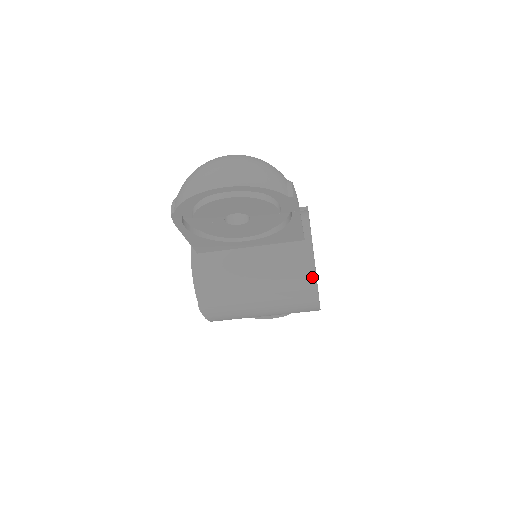
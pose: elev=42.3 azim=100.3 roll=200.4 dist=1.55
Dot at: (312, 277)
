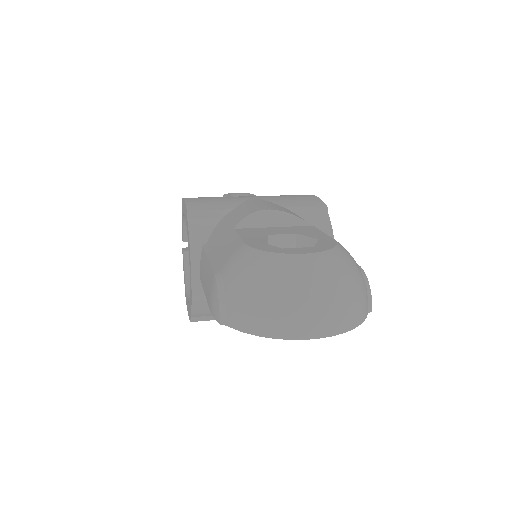
Dot at: occluded
